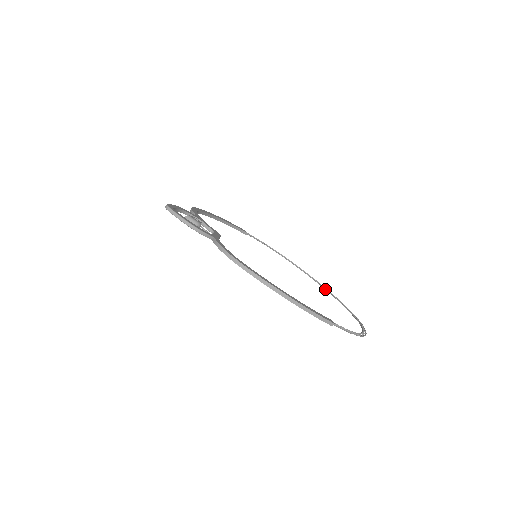
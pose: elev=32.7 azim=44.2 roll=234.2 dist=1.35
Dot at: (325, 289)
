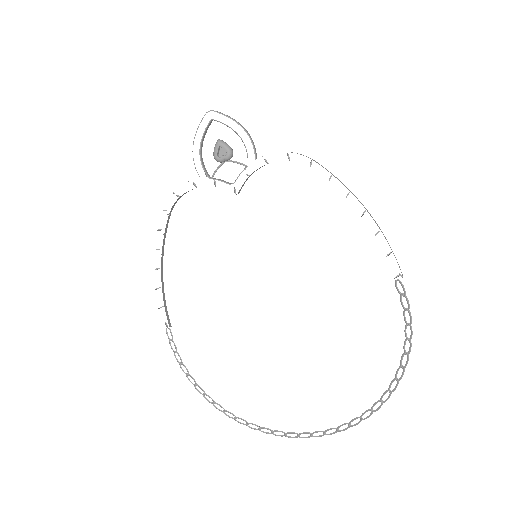
Dot at: occluded
